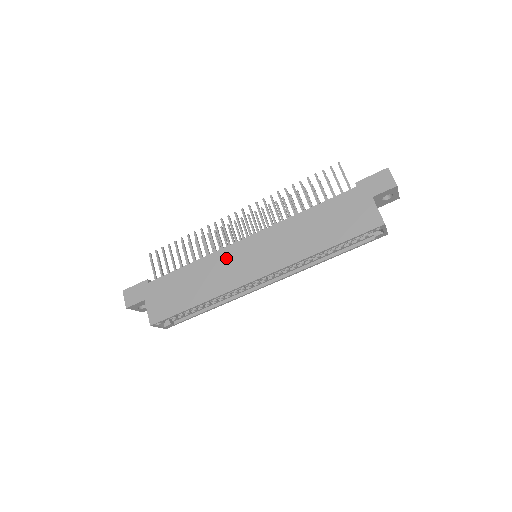
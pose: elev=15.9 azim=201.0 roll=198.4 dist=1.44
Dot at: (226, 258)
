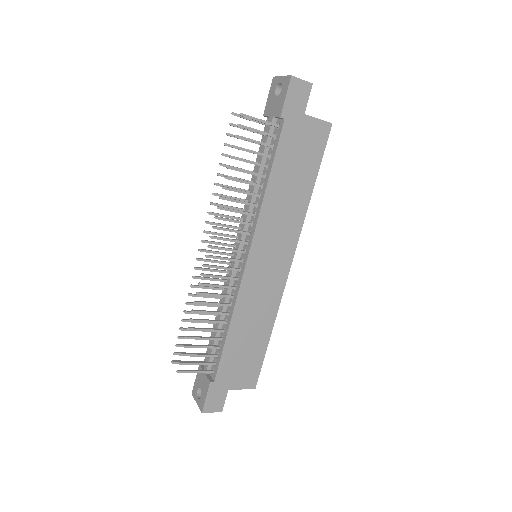
Dot at: (251, 289)
